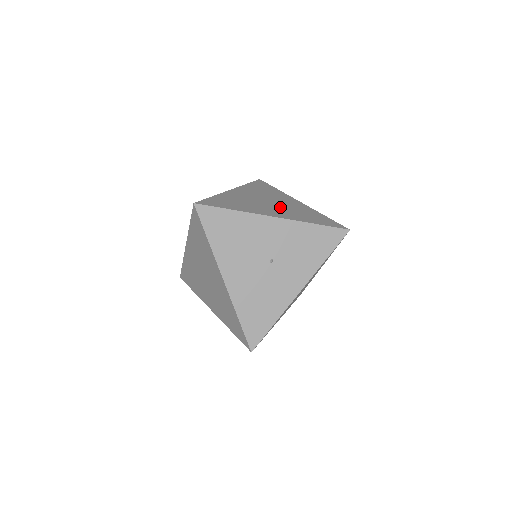
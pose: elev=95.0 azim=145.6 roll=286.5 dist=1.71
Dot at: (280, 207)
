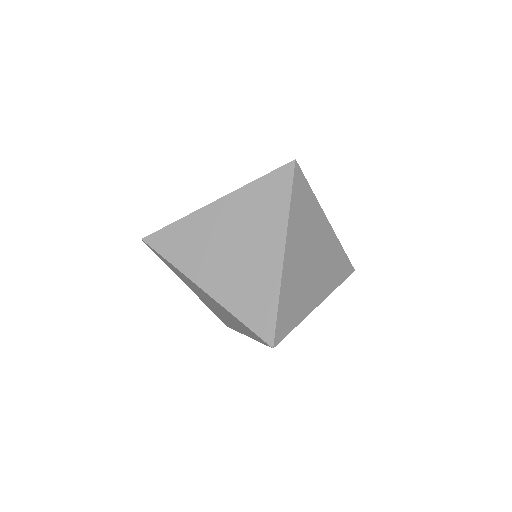
Dot at: (320, 267)
